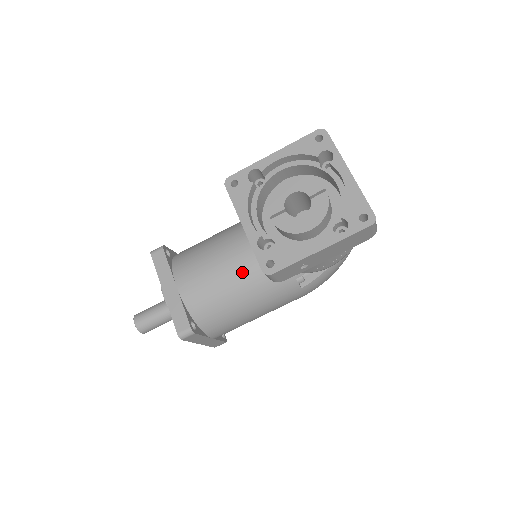
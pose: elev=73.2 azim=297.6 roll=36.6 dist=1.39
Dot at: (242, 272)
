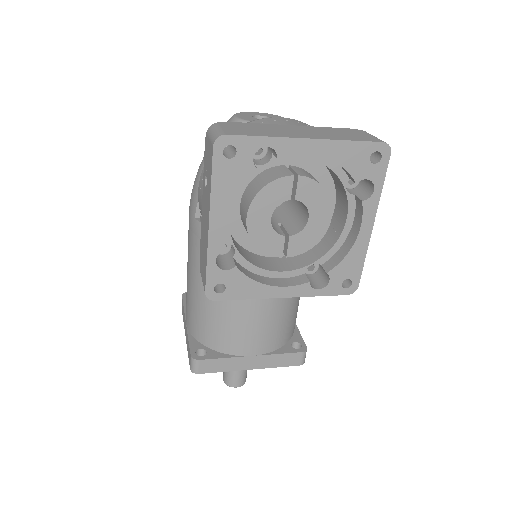
Dot at: occluded
